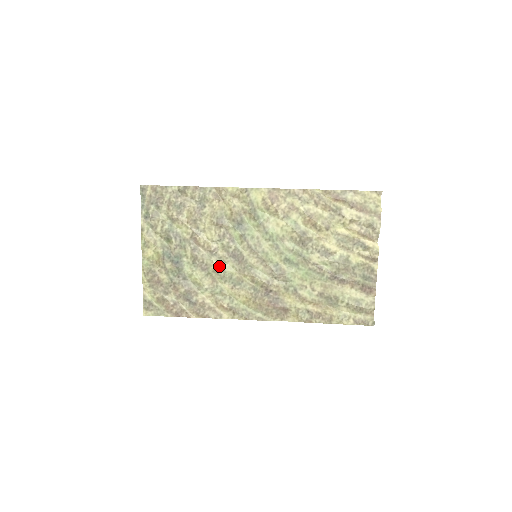
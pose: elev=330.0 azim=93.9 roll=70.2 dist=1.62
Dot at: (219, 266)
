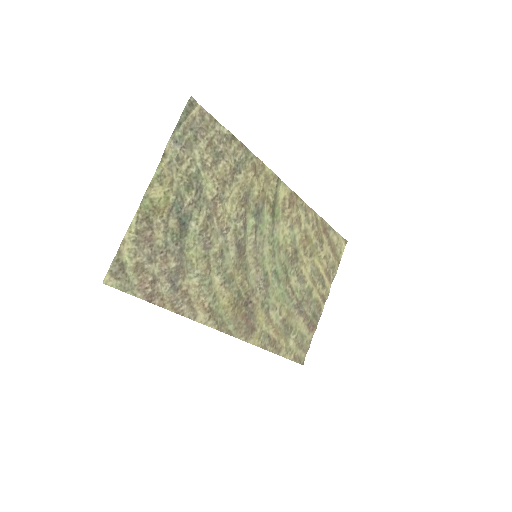
Dot at: (222, 251)
